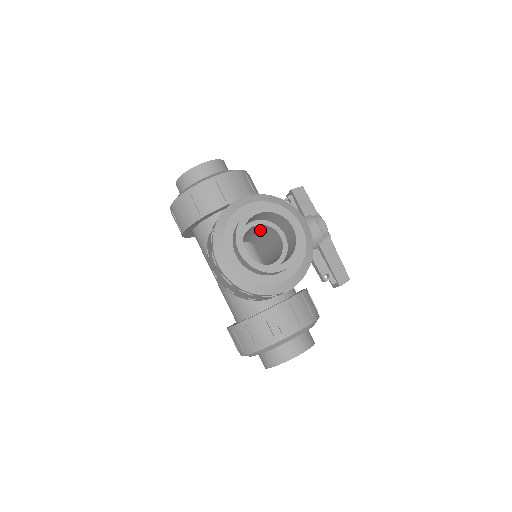
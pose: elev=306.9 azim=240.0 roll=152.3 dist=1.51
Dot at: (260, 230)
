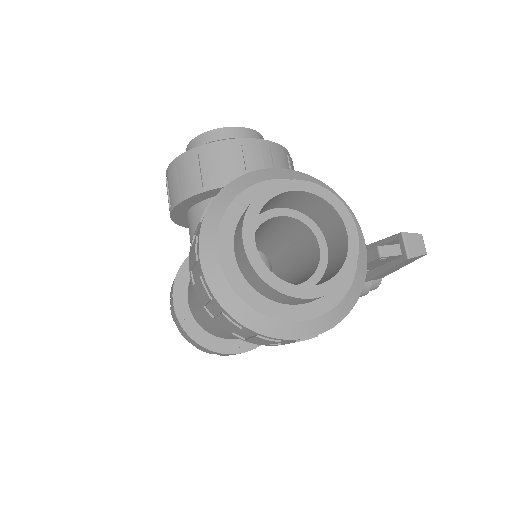
Dot at: occluded
